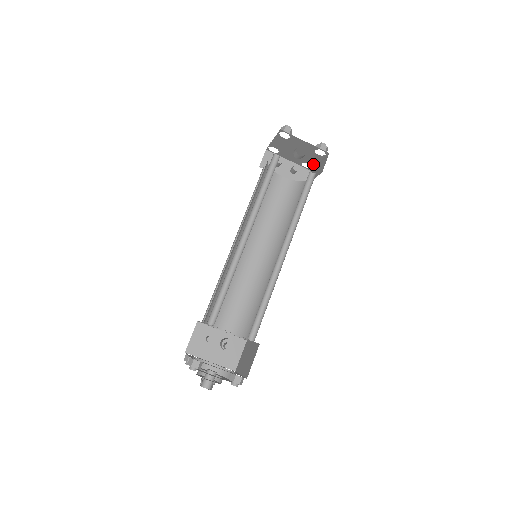
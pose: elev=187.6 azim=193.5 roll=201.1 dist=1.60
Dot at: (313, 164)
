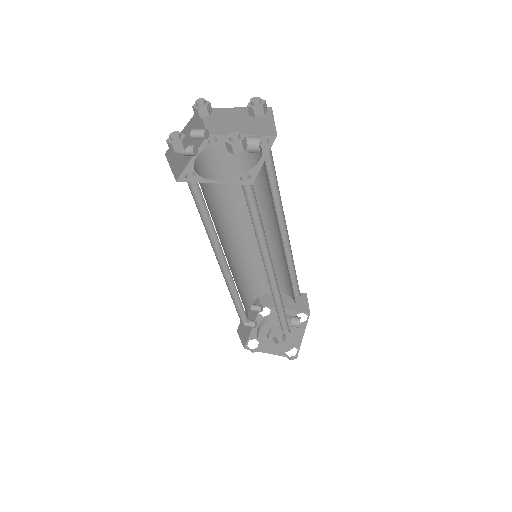
Dot at: (218, 110)
